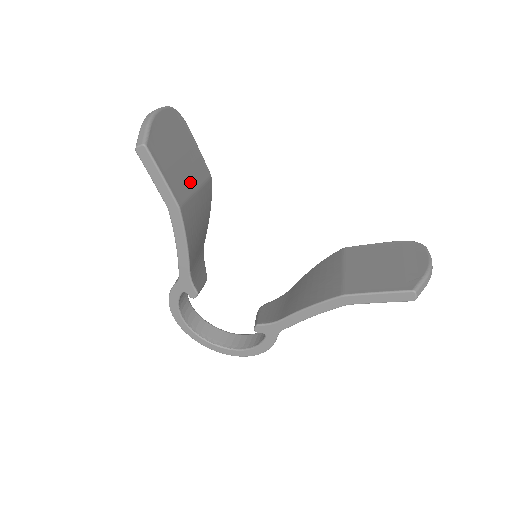
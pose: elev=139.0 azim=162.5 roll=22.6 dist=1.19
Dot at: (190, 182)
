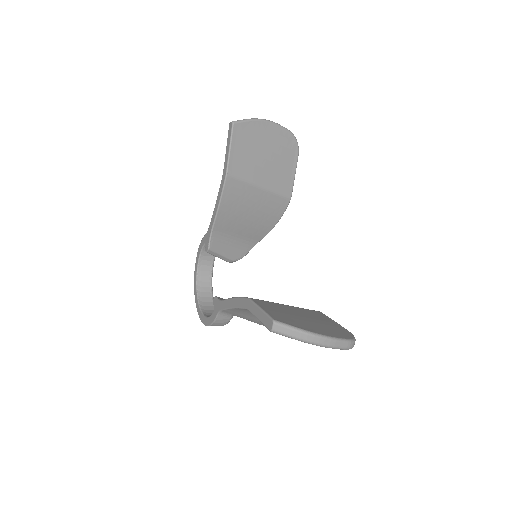
Dot at: (257, 177)
